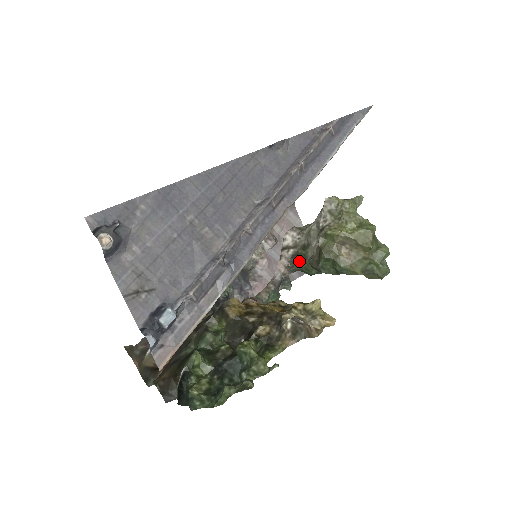
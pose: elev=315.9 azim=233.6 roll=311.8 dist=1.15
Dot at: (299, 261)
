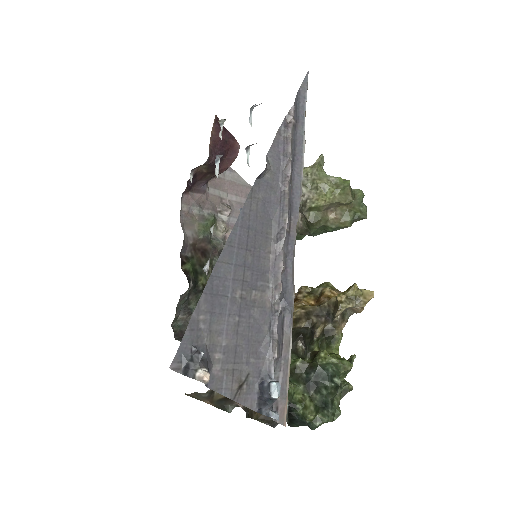
Dot at: occluded
